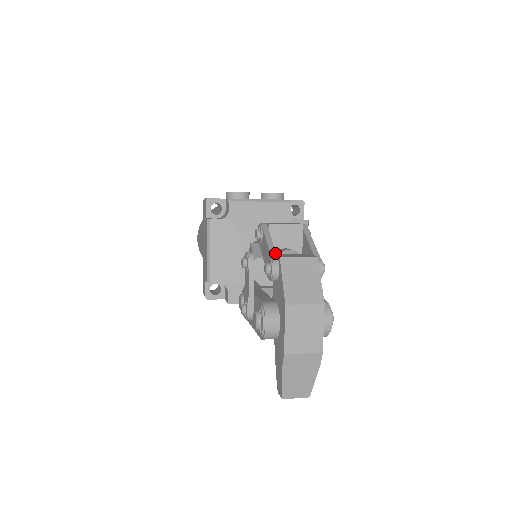
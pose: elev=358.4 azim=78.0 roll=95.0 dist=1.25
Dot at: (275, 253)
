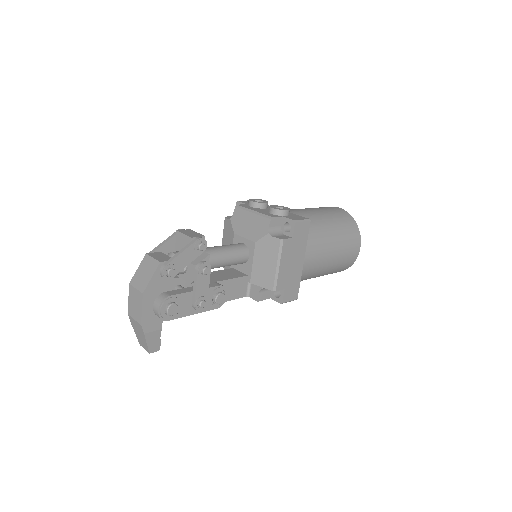
Dot at: (154, 251)
